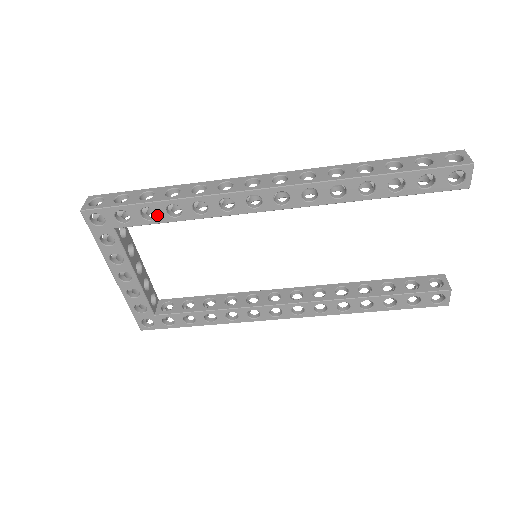
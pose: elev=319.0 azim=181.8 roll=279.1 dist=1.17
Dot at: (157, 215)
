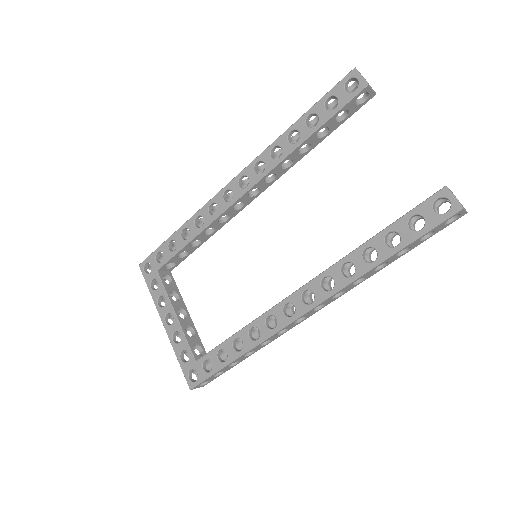
Dot at: (177, 244)
